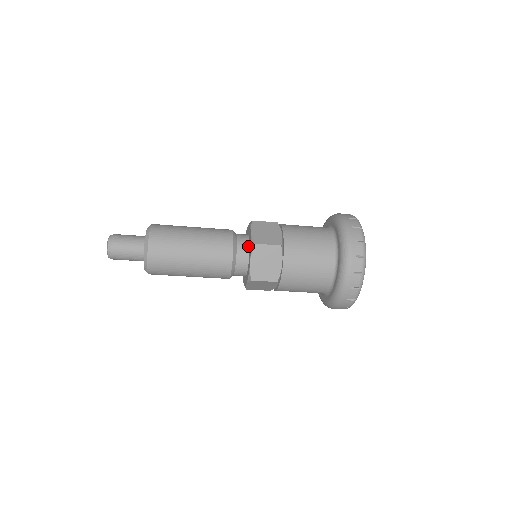
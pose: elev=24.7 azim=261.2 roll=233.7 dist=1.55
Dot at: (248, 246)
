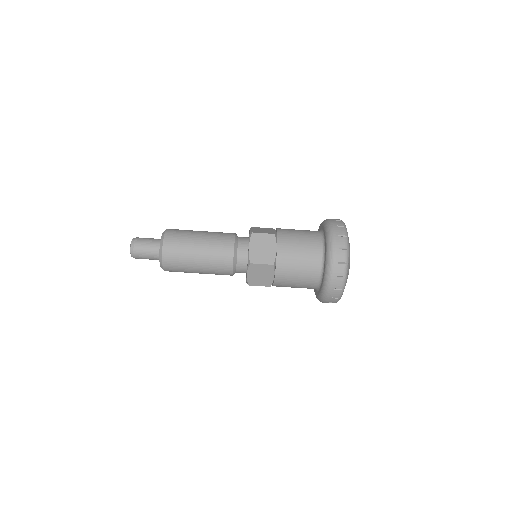
Dot at: (248, 241)
